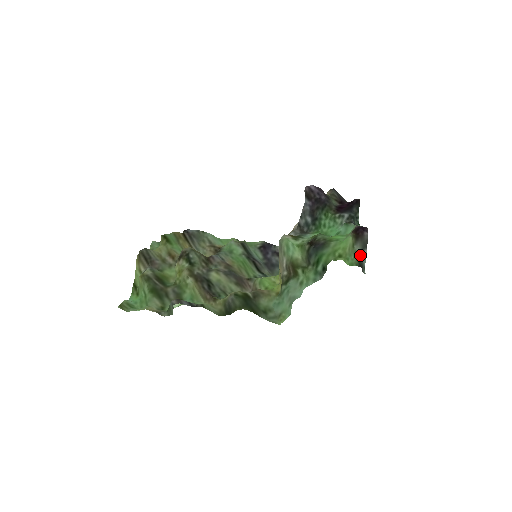
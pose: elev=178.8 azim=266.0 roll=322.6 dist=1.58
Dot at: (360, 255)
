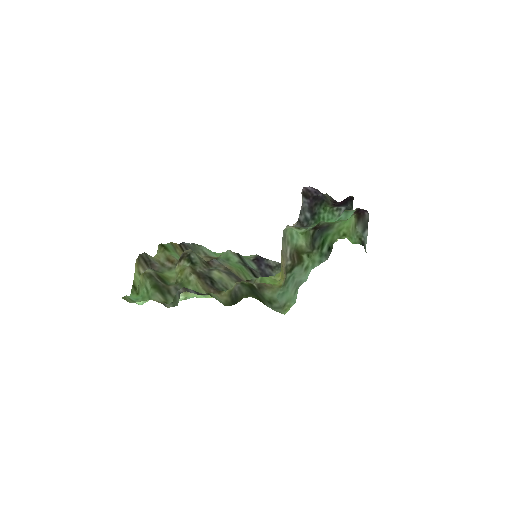
Dot at: (362, 235)
